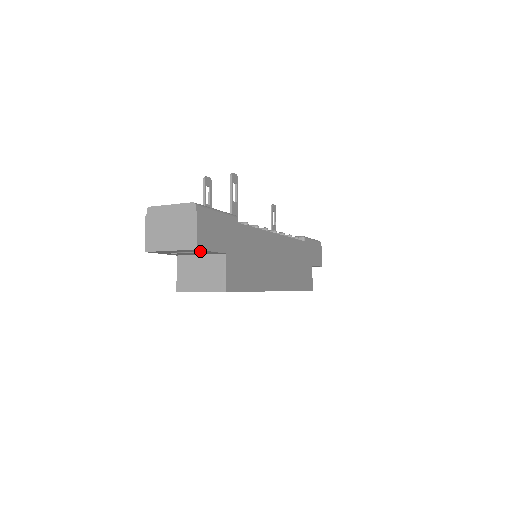
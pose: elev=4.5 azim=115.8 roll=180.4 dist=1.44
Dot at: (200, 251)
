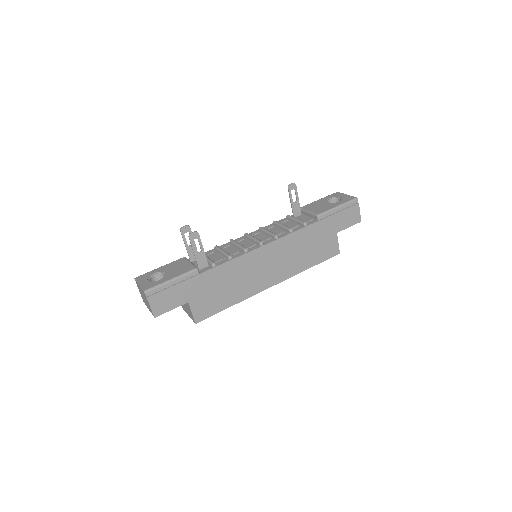
Dot at: occluded
